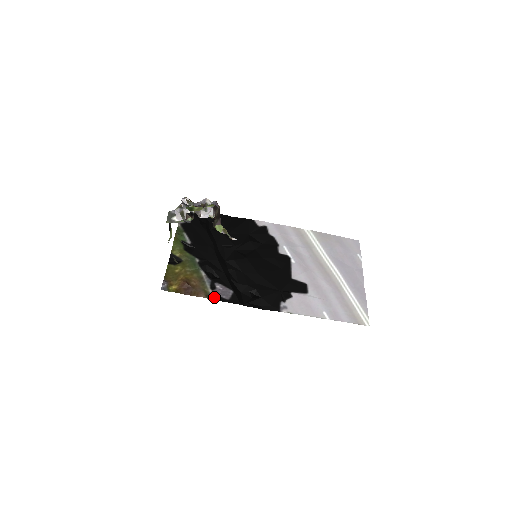
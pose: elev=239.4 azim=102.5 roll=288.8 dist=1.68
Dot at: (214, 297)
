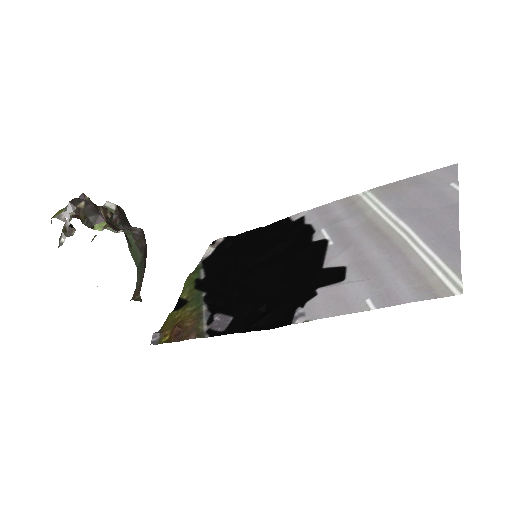
Dot at: (207, 334)
